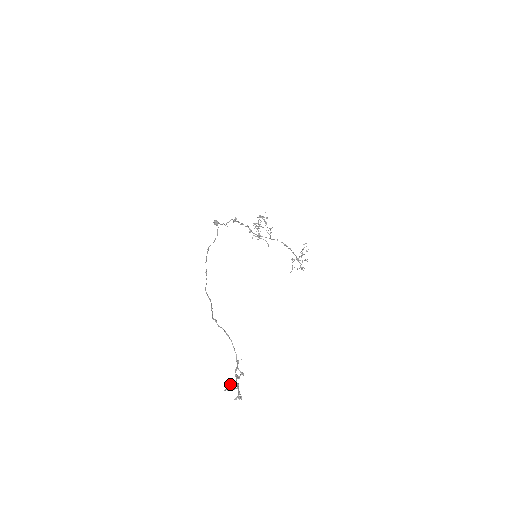
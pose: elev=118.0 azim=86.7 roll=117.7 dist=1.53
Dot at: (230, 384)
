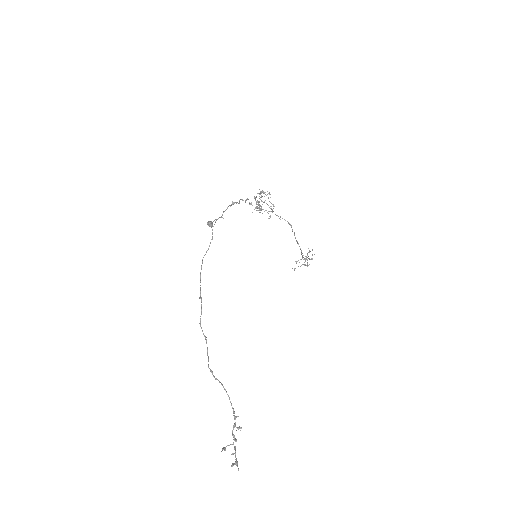
Dot at: (227, 445)
